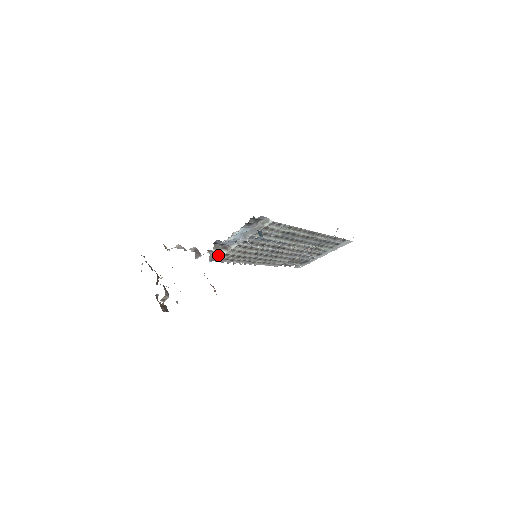
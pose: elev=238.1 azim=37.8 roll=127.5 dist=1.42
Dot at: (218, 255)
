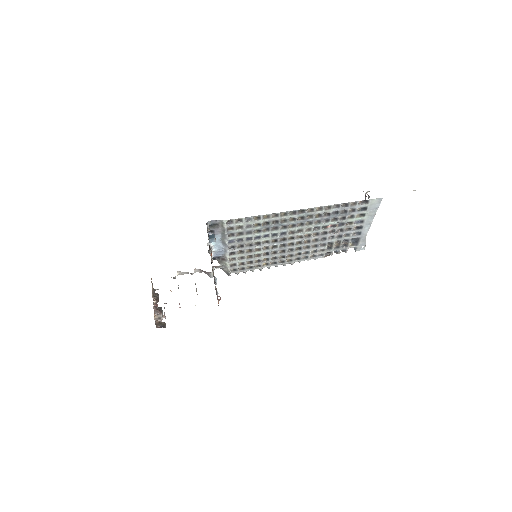
Dot at: (226, 268)
